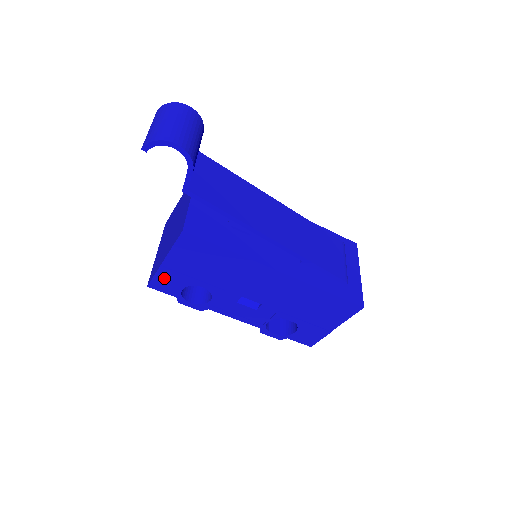
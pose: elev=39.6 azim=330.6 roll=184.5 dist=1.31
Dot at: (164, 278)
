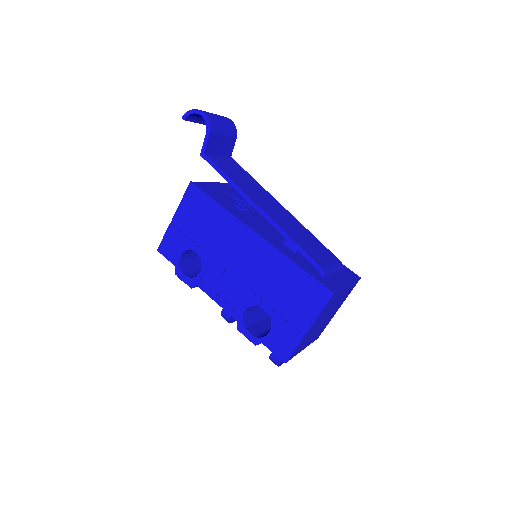
Dot at: (170, 239)
